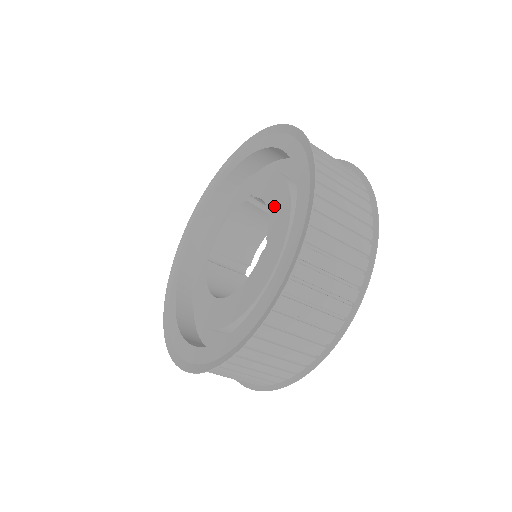
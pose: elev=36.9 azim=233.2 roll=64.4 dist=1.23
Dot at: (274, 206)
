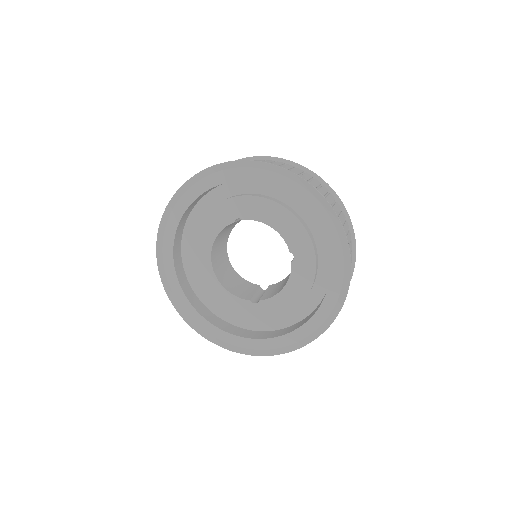
Dot at: (283, 298)
